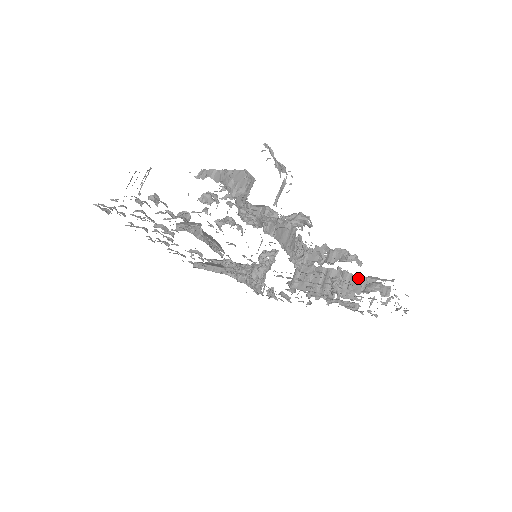
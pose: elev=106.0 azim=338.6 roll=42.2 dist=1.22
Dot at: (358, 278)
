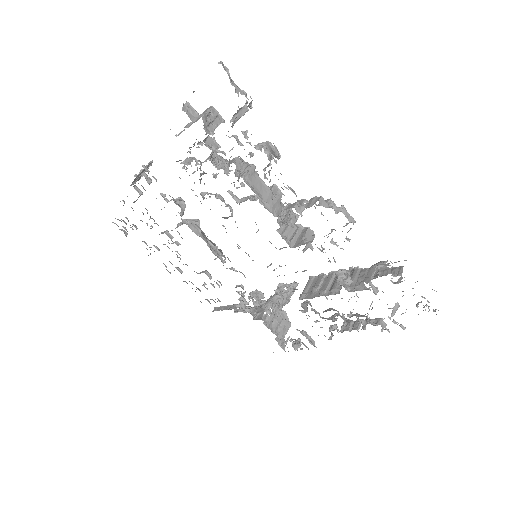
Dot at: (368, 269)
